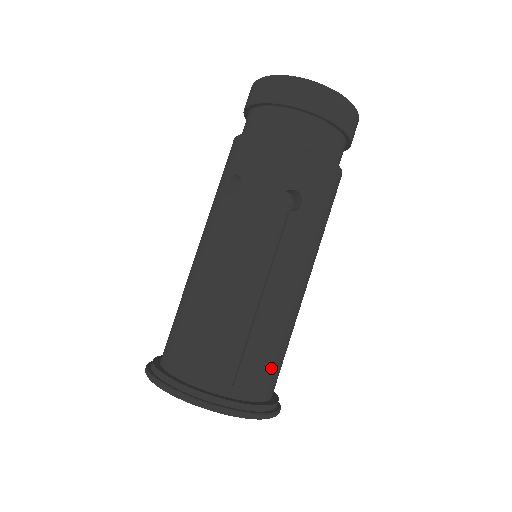
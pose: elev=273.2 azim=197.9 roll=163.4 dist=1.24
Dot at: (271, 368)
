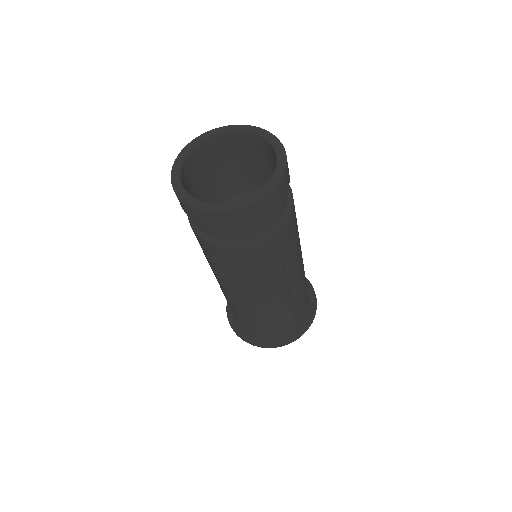
Dot at: (306, 296)
